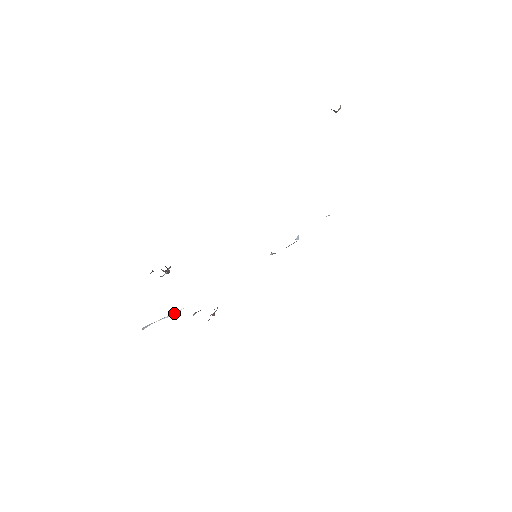
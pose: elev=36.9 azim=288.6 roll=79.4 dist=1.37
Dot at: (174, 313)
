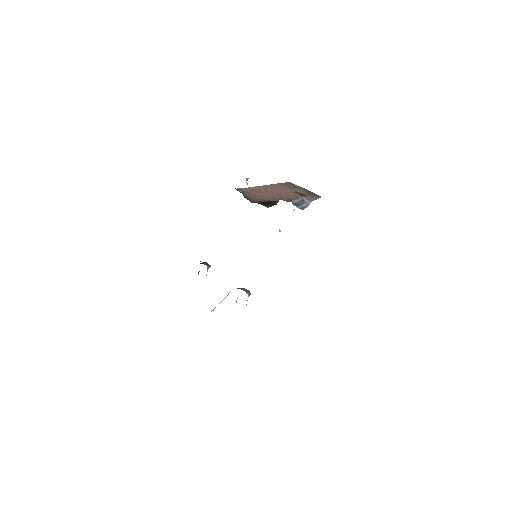
Dot at: (226, 296)
